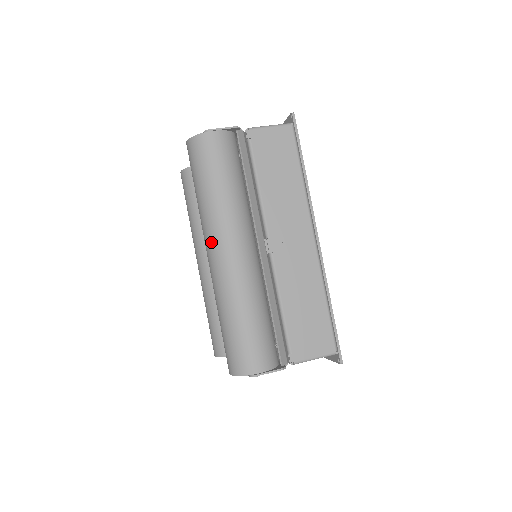
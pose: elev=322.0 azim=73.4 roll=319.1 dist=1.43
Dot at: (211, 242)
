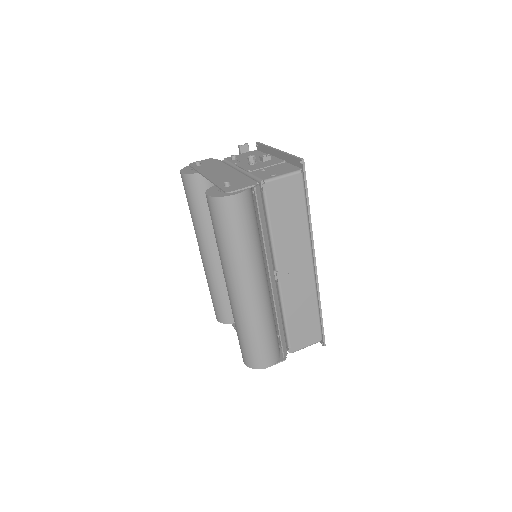
Dot at: (232, 282)
